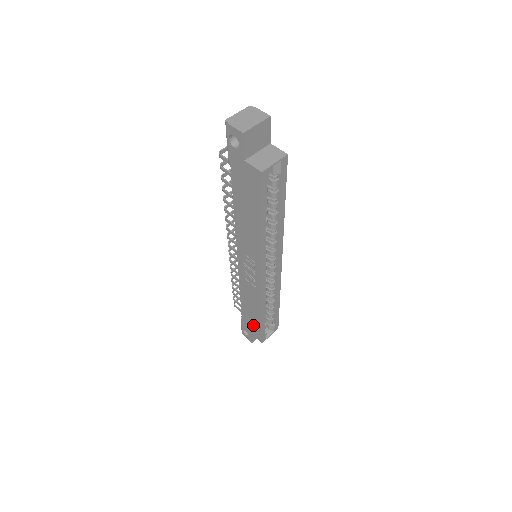
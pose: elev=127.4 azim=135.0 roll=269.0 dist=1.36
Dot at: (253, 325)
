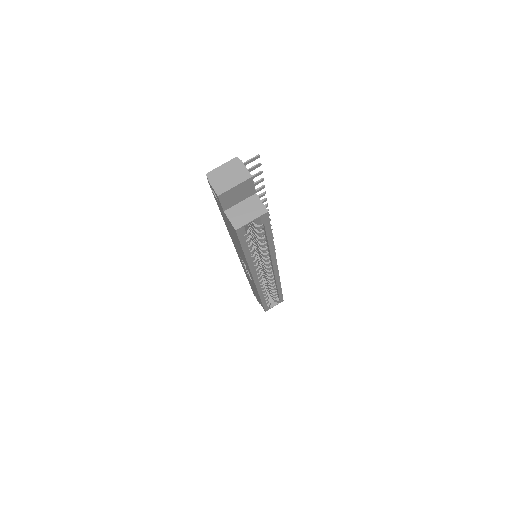
Dot at: (257, 297)
